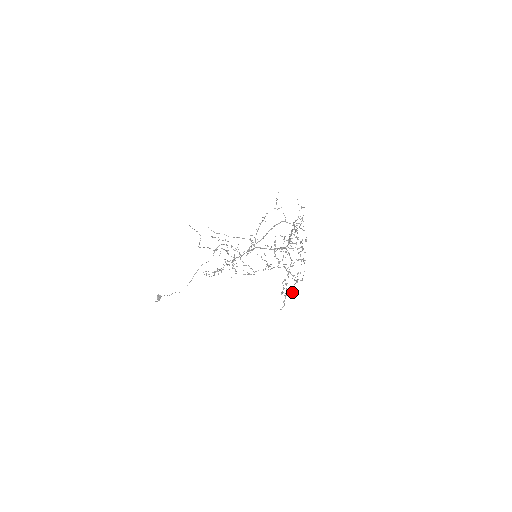
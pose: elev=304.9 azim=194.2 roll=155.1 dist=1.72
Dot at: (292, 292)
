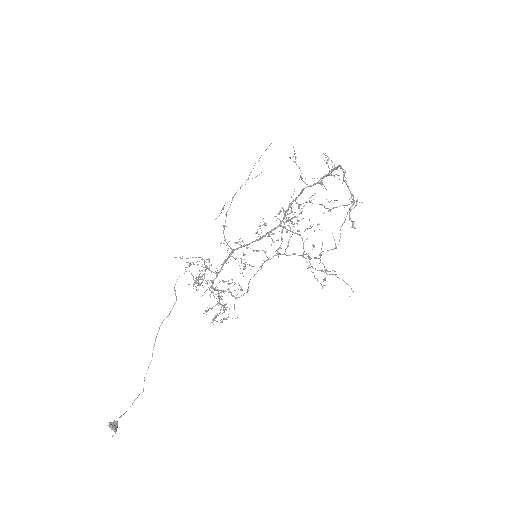
Dot at: (326, 271)
